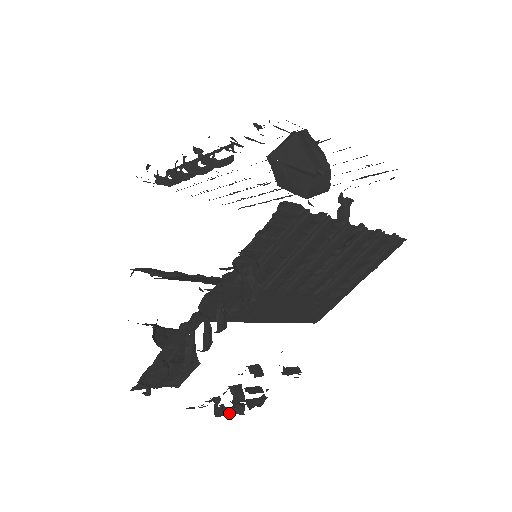
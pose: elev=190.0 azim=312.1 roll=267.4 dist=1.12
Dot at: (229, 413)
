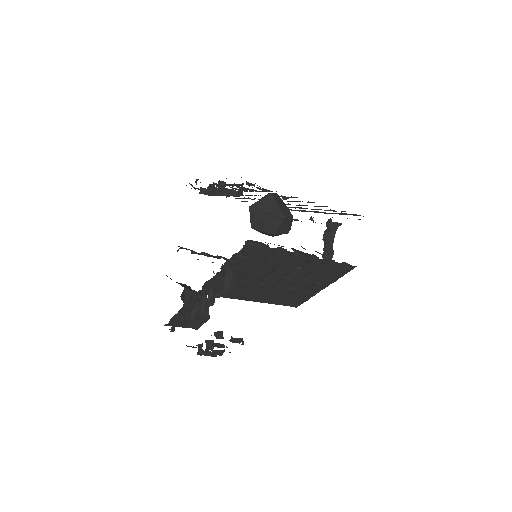
Dot at: (208, 355)
